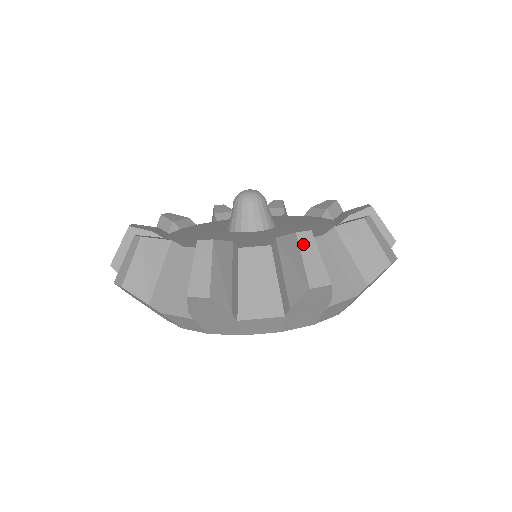
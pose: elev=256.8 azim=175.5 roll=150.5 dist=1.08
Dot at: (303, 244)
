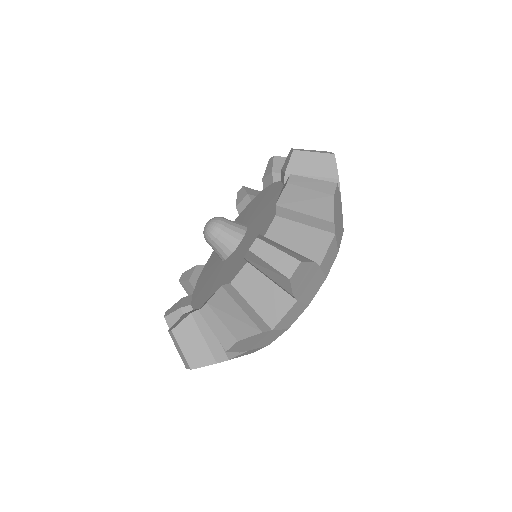
Dot at: (260, 253)
